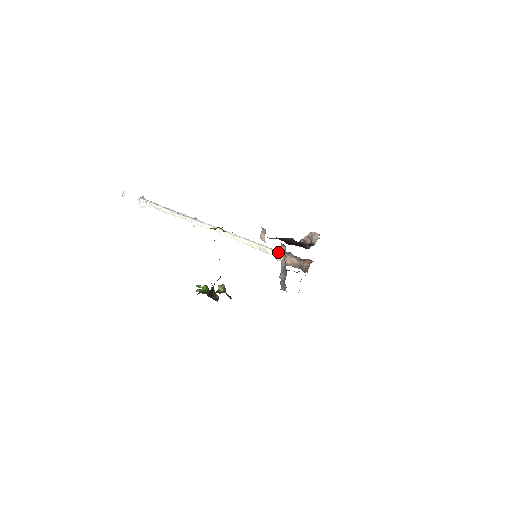
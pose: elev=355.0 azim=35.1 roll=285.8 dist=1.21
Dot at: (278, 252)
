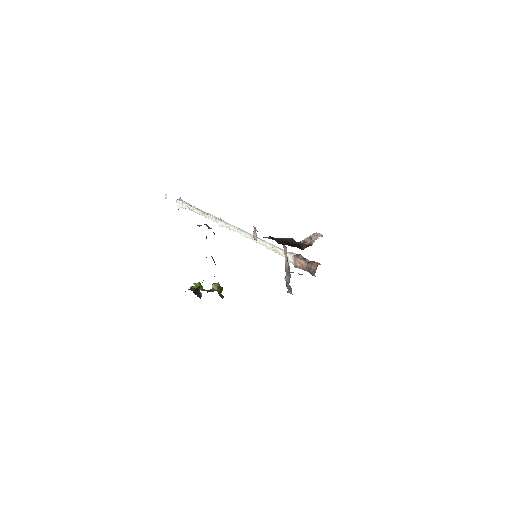
Dot at: (289, 254)
